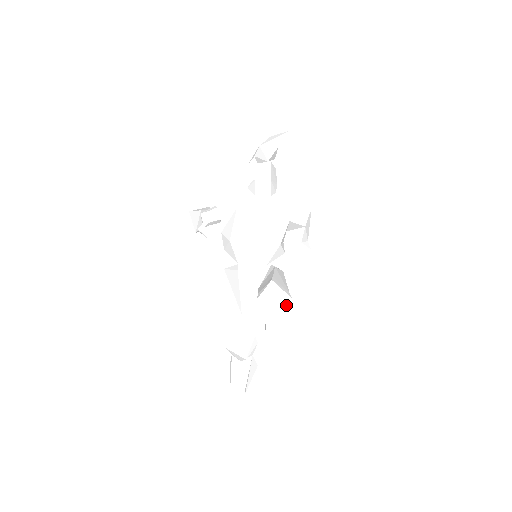
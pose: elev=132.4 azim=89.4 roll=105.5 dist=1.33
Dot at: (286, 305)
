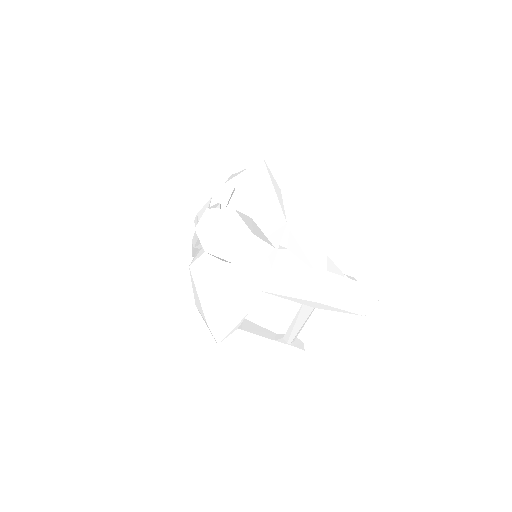
Dot at: (332, 268)
